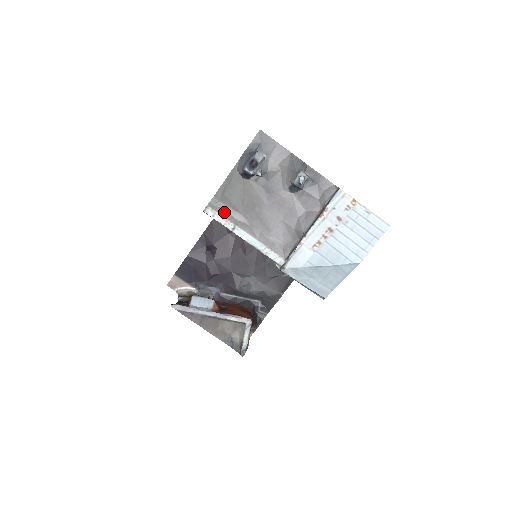
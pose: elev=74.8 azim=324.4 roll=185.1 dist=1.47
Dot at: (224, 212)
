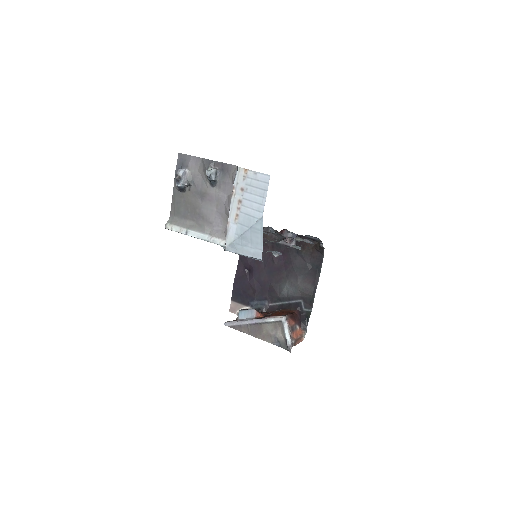
Dot at: (179, 223)
